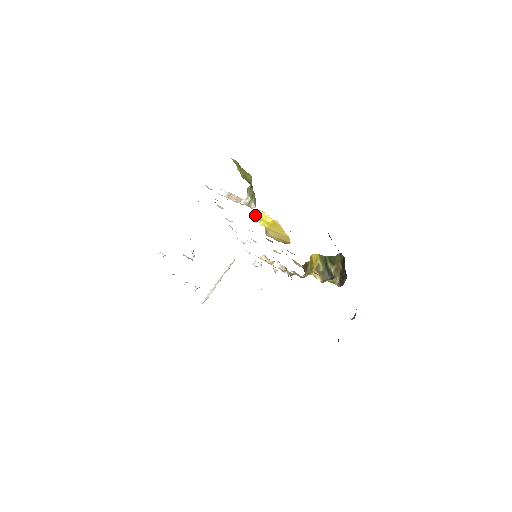
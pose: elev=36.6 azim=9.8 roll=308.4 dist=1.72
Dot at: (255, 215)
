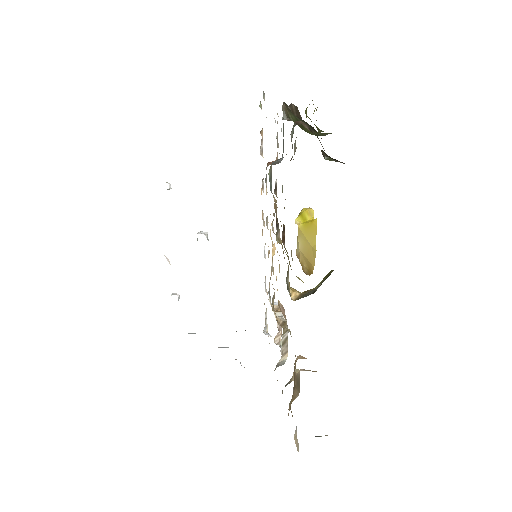
Dot at: occluded
